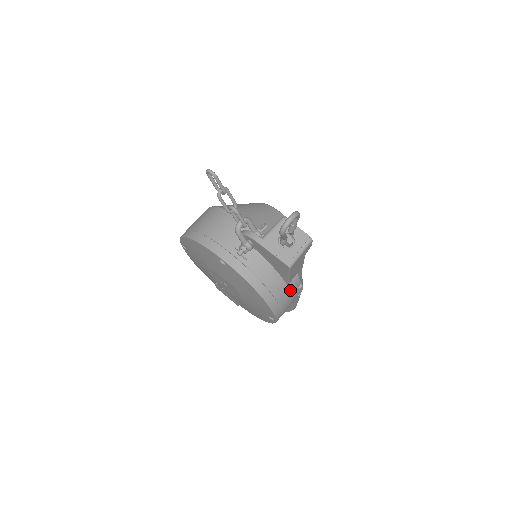
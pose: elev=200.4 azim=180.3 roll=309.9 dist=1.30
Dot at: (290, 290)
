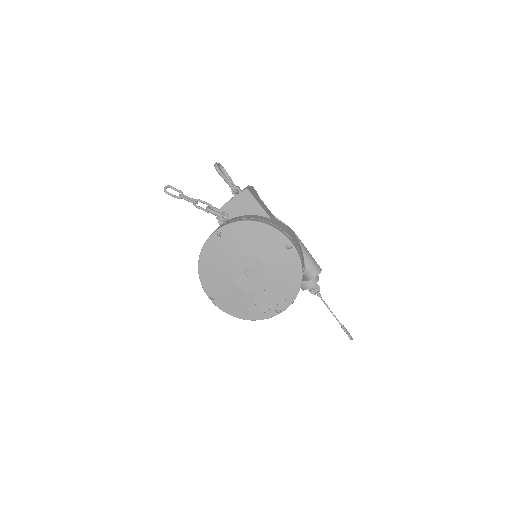
Dot at: (277, 222)
